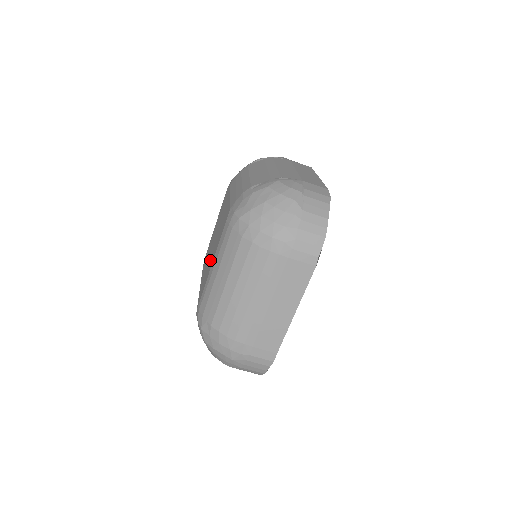
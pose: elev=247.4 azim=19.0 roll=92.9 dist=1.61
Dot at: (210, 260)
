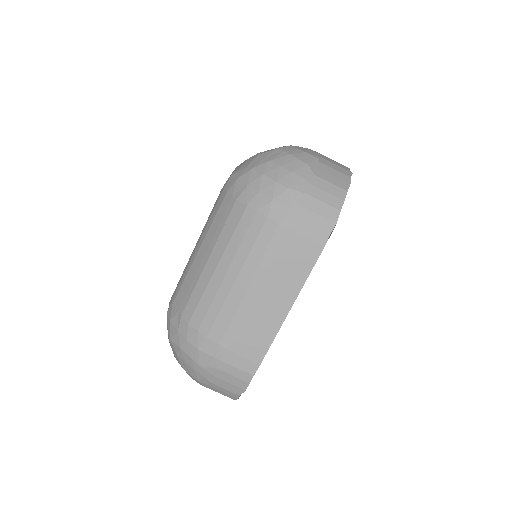
Dot at: occluded
